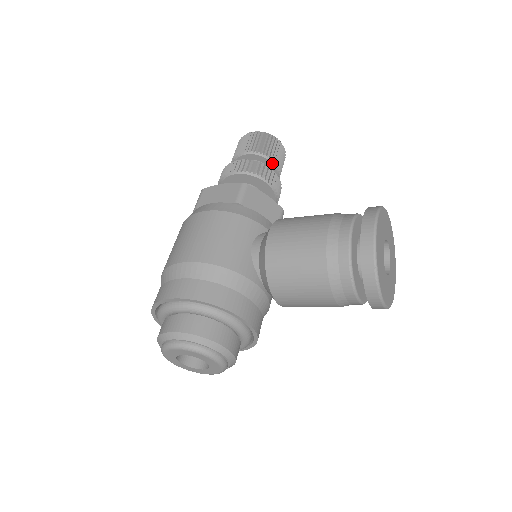
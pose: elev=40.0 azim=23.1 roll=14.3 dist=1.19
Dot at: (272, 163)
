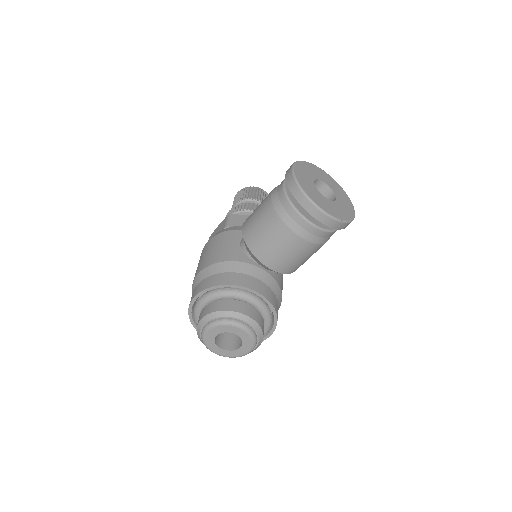
Dot at: (256, 202)
